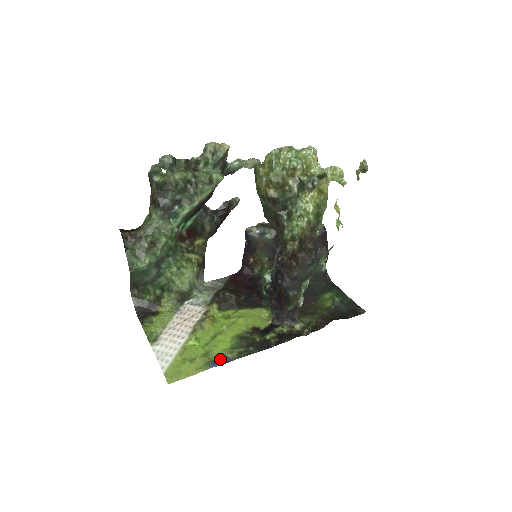
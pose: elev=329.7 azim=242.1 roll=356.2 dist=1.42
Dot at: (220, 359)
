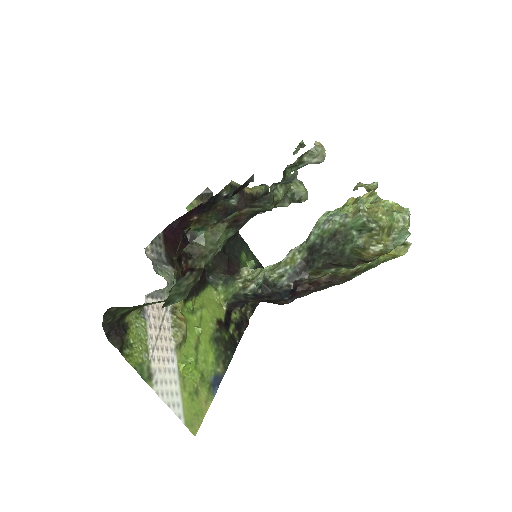
Dot at: (215, 379)
